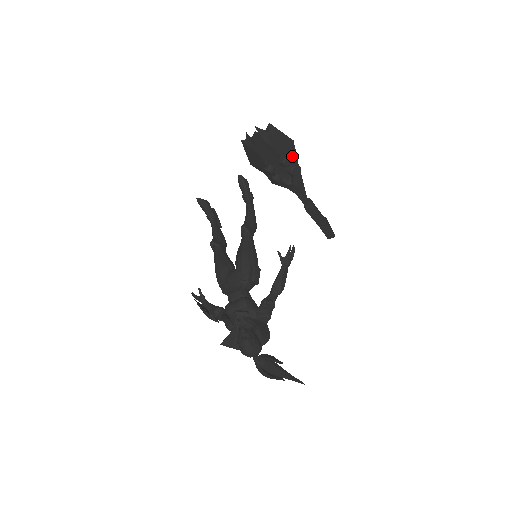
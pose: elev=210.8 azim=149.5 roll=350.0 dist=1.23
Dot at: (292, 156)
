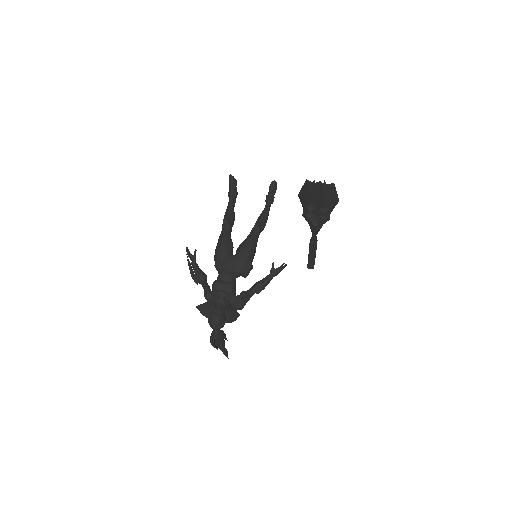
Dot at: occluded
